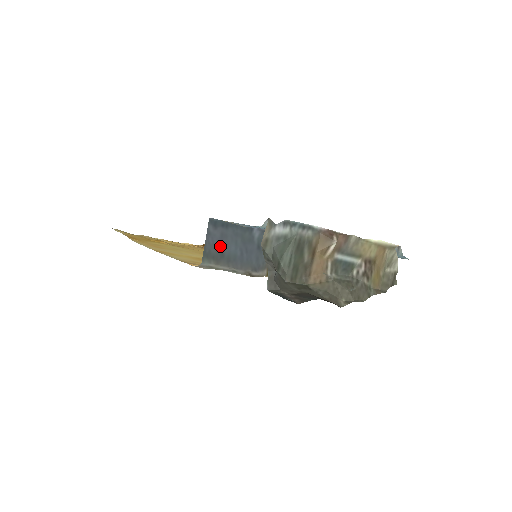
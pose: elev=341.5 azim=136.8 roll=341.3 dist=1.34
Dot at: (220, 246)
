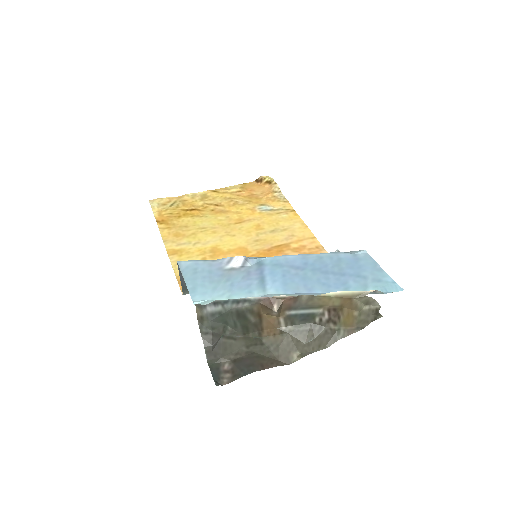
Dot at: occluded
